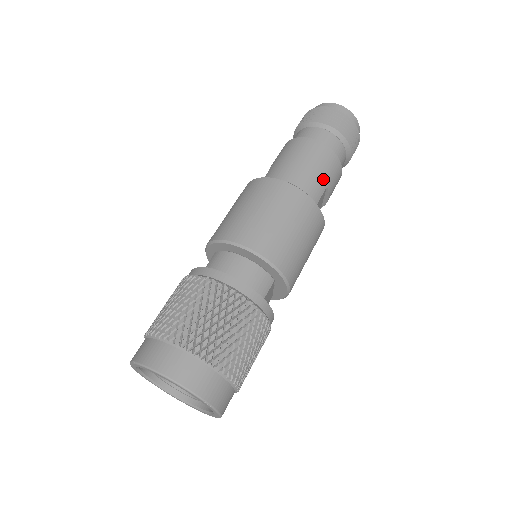
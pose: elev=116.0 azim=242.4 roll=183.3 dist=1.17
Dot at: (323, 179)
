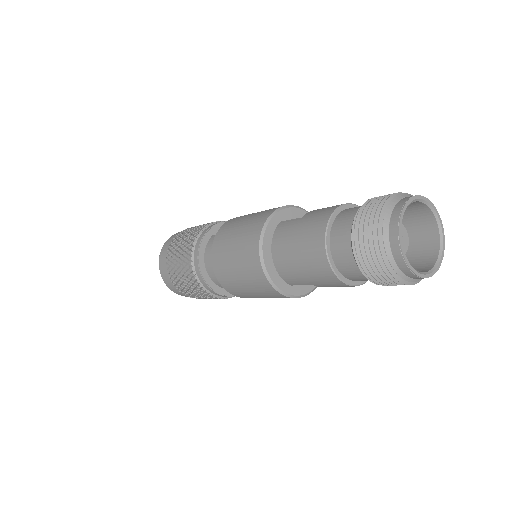
Dot at: (307, 280)
